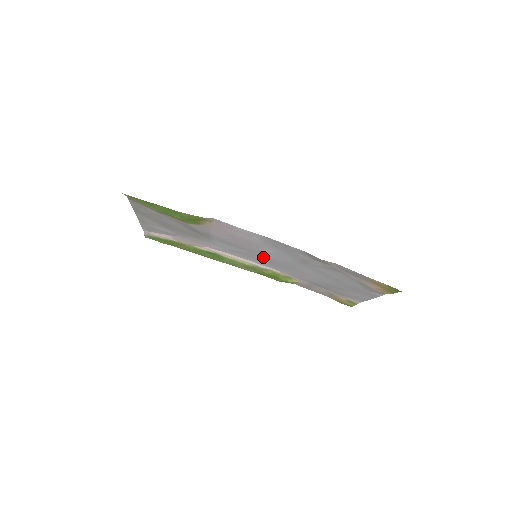
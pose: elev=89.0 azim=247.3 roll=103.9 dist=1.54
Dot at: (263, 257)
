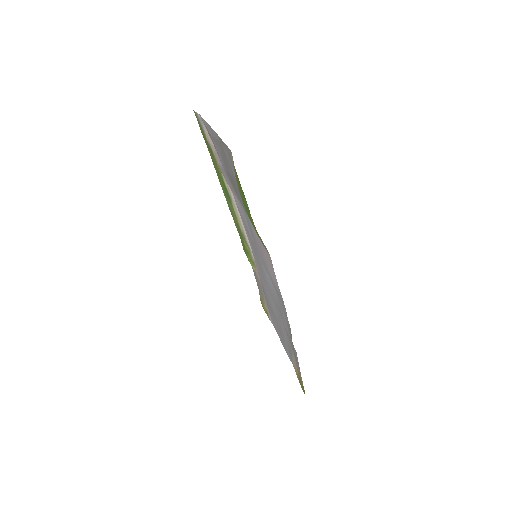
Dot at: occluded
